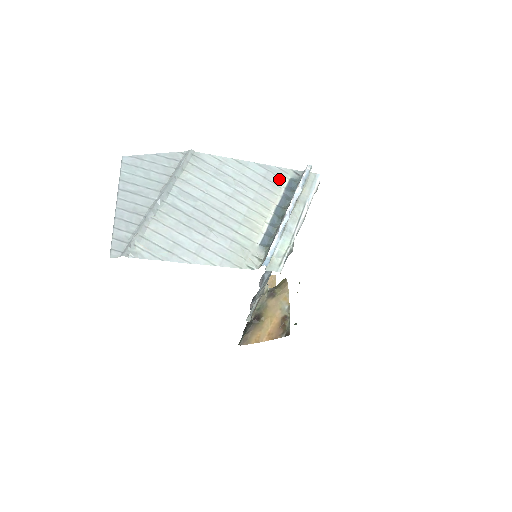
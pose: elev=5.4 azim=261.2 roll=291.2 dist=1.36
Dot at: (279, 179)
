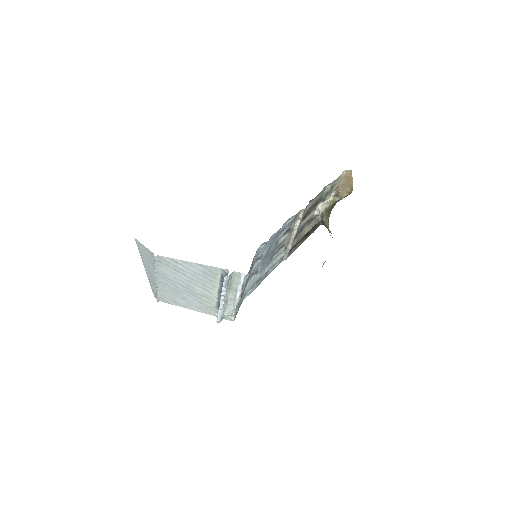
Dot at: (214, 274)
